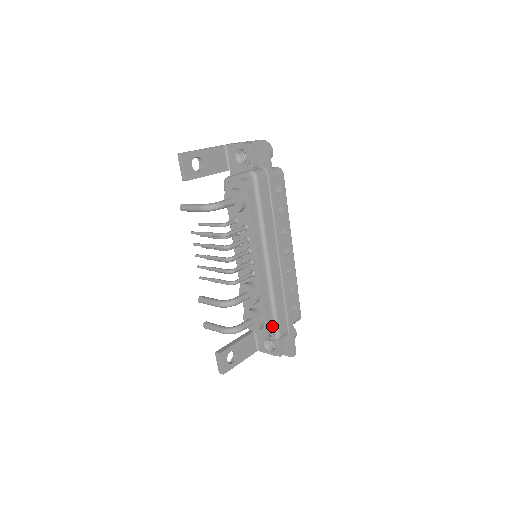
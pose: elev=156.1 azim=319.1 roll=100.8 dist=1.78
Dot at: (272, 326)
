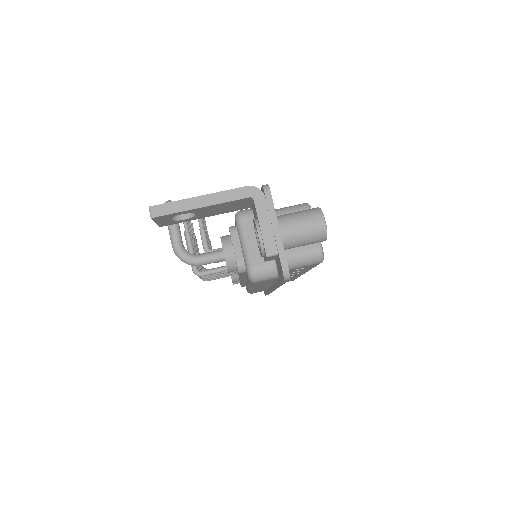
Dot at: (246, 288)
